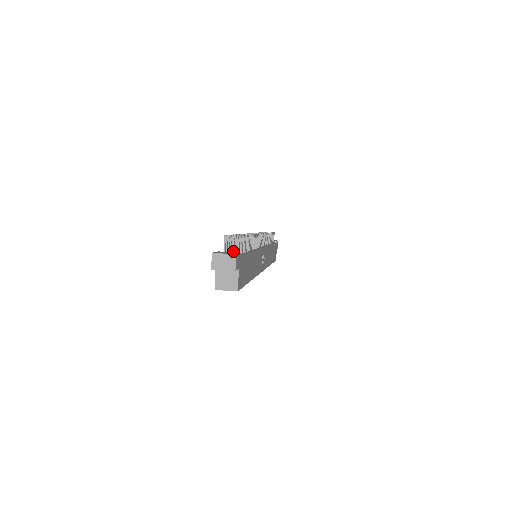
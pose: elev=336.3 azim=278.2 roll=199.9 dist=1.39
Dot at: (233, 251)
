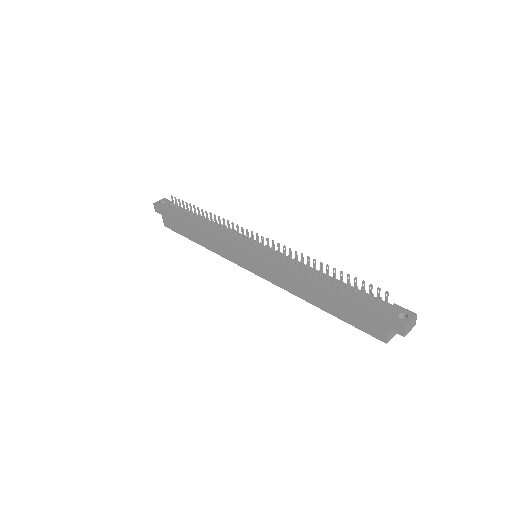
Dot at: occluded
